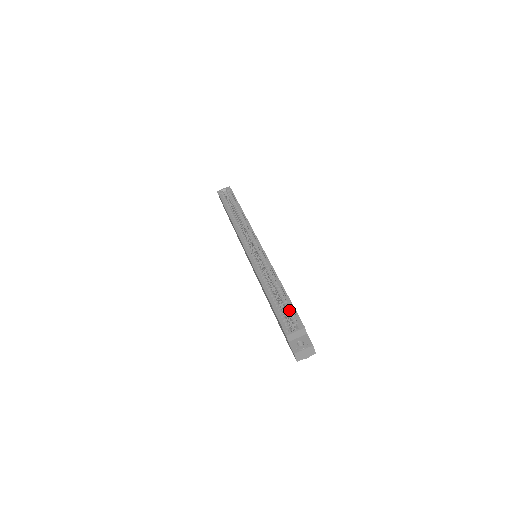
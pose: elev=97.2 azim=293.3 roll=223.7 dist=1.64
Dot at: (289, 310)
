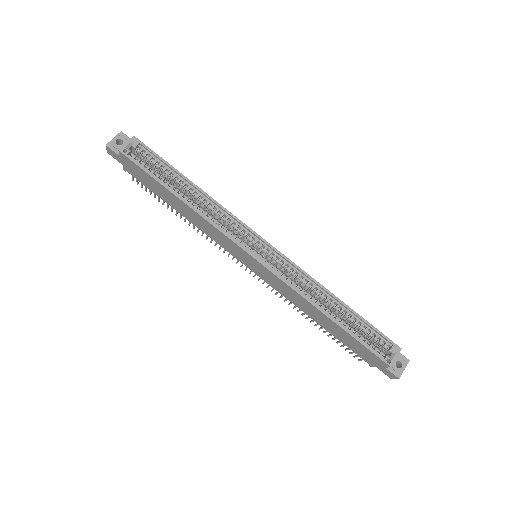
Dot at: (369, 332)
